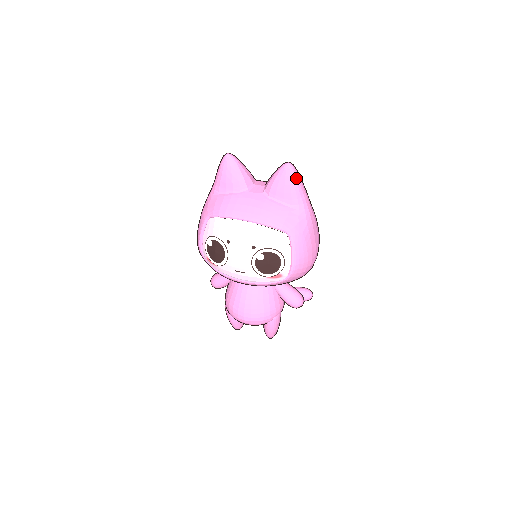
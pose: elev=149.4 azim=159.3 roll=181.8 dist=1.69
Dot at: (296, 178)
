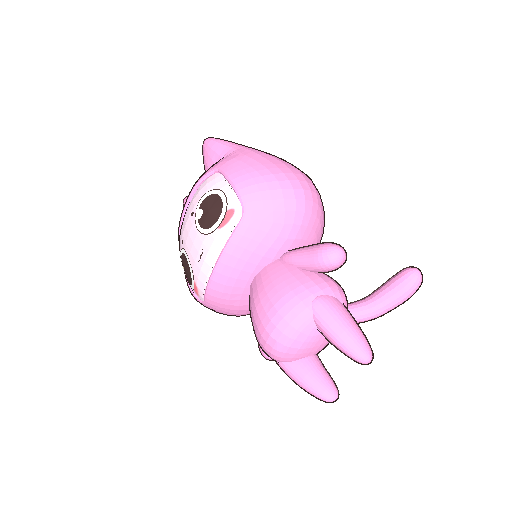
Dot at: (214, 141)
